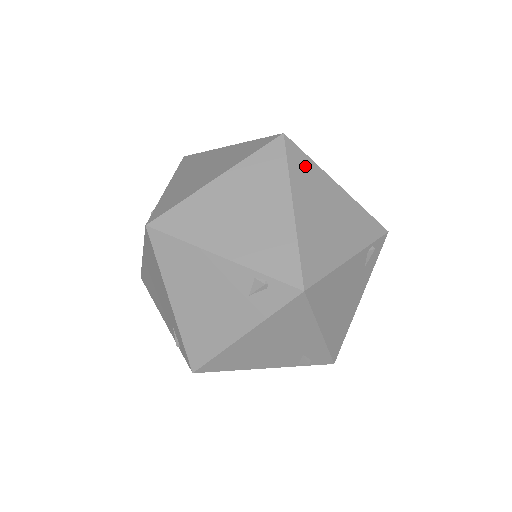
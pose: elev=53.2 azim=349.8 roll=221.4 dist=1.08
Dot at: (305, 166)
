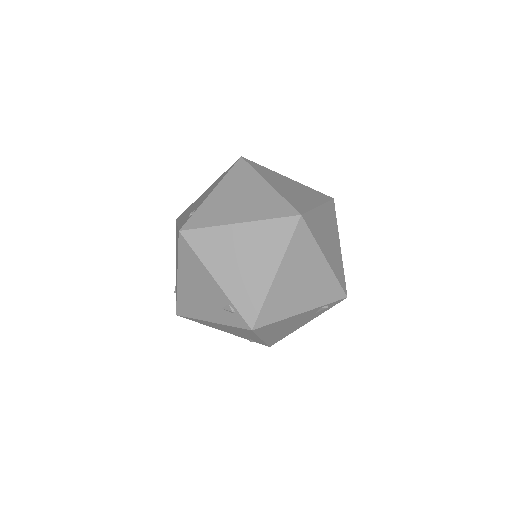
Dot at: (313, 221)
